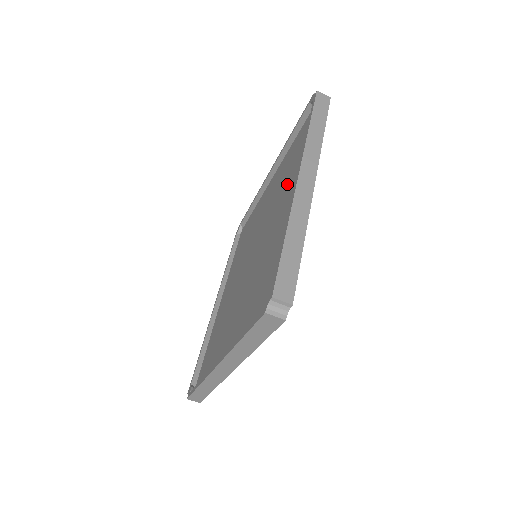
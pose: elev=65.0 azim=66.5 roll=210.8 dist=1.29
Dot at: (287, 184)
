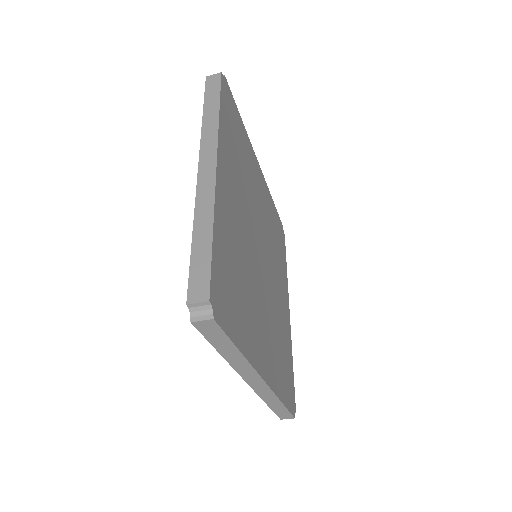
Dot at: occluded
